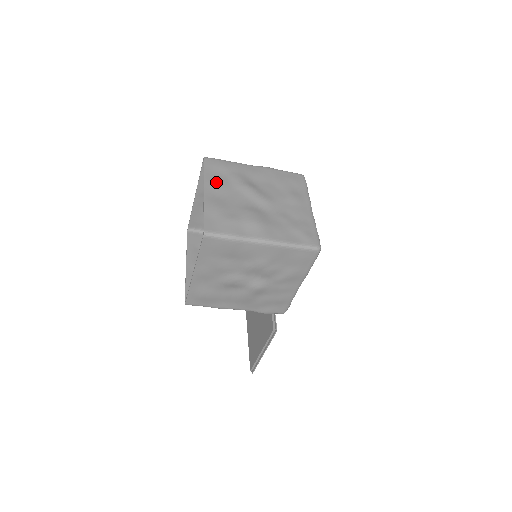
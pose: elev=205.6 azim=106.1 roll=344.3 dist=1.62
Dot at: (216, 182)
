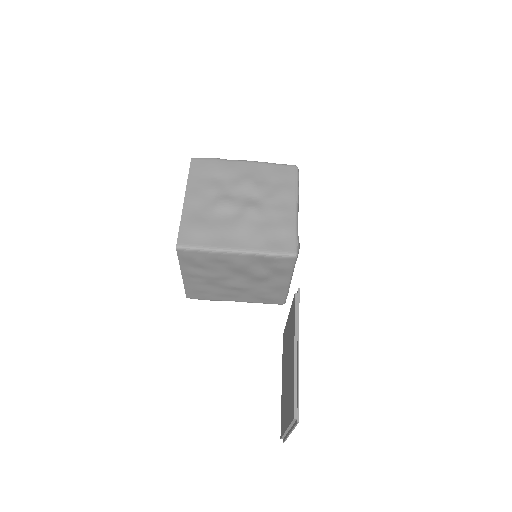
Dot at: occluded
